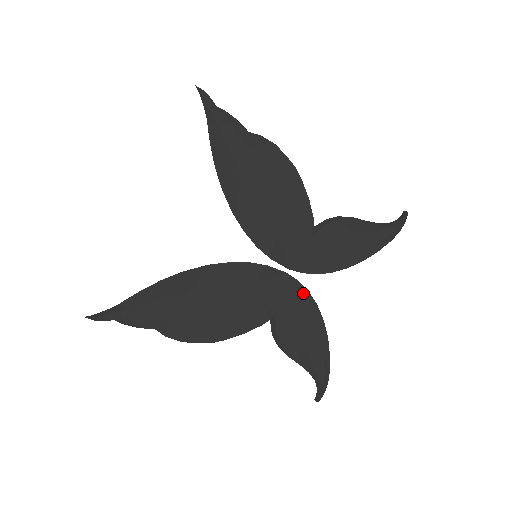
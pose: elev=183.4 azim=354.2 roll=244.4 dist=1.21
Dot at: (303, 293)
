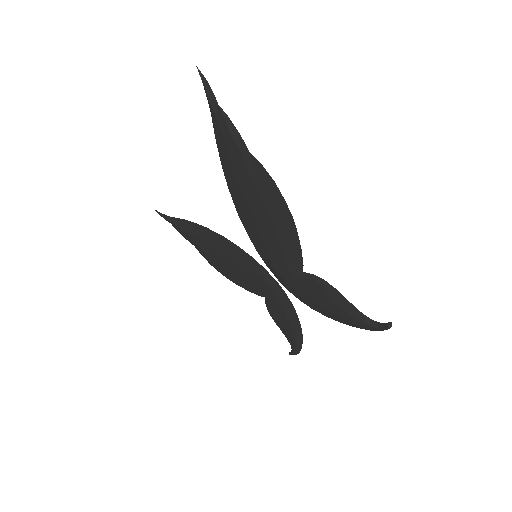
Dot at: (288, 303)
